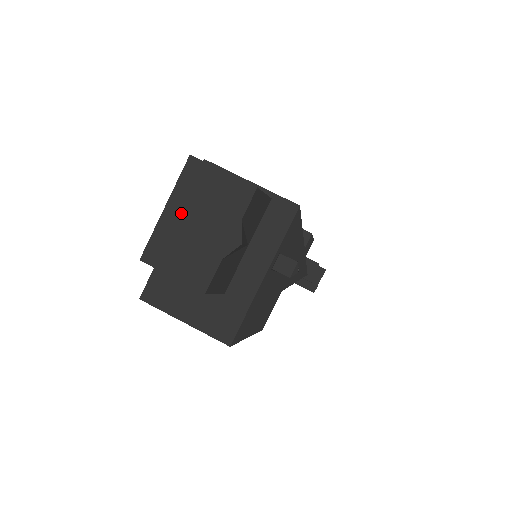
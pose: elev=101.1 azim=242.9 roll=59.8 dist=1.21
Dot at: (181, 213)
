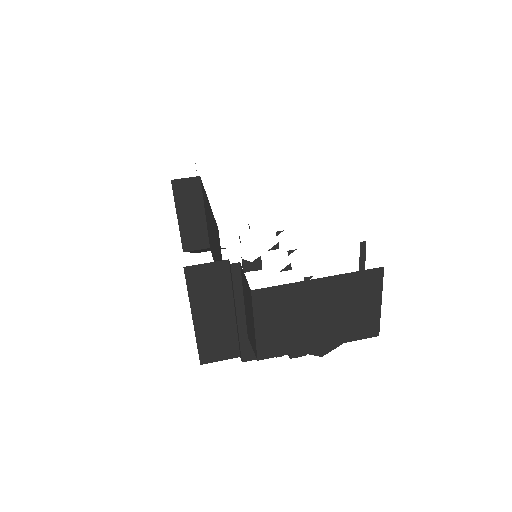
Dot at: (322, 295)
